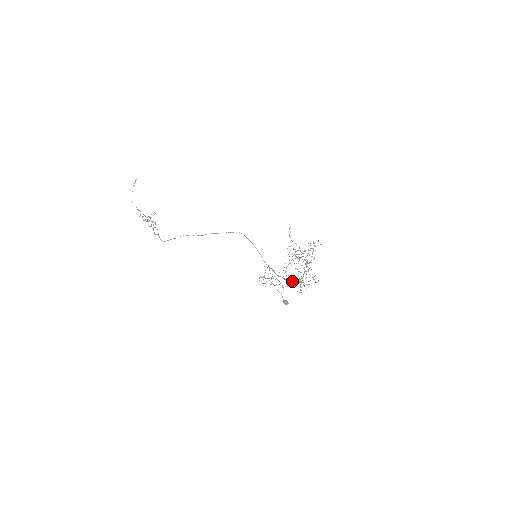
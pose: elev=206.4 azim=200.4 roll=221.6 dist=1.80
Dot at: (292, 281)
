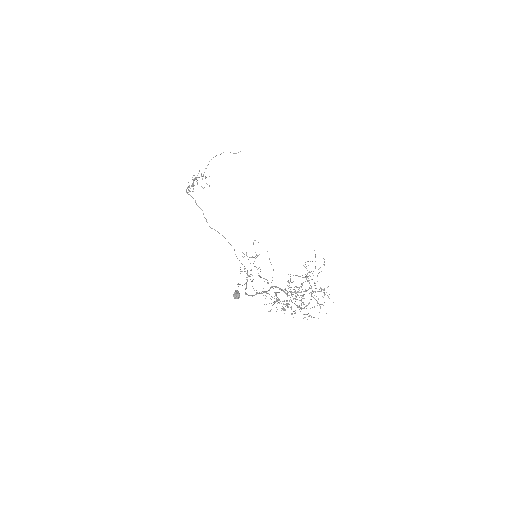
Dot at: occluded
